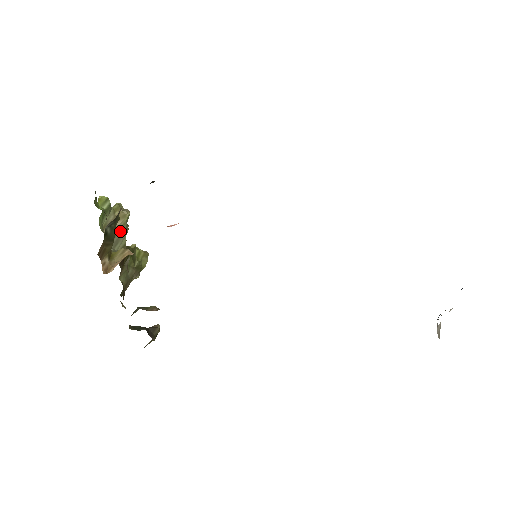
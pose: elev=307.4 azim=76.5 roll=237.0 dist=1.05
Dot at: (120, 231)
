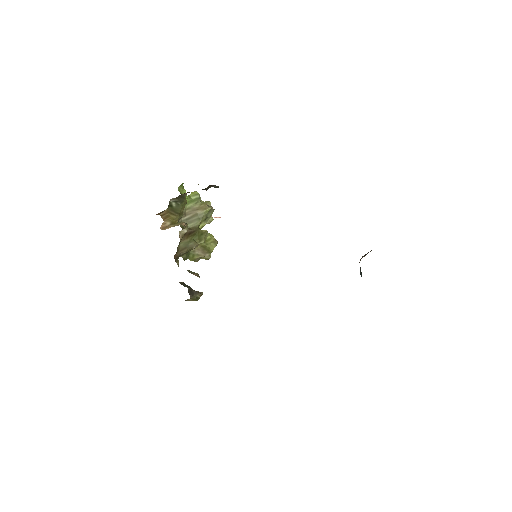
Dot at: (198, 216)
